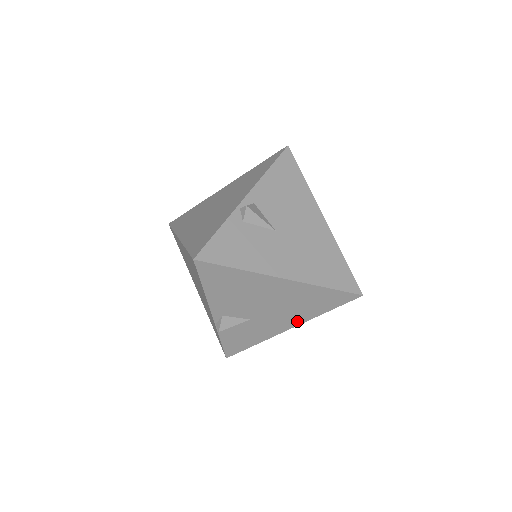
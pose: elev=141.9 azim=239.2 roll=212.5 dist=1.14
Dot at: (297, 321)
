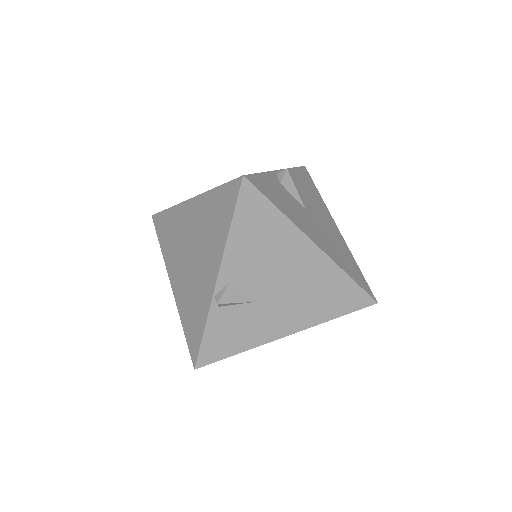
Dot at: (301, 324)
